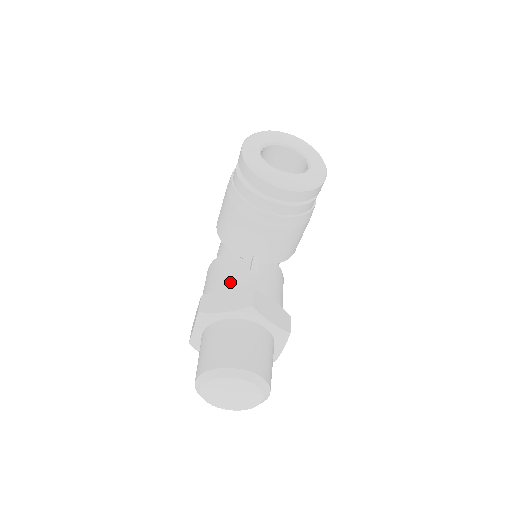
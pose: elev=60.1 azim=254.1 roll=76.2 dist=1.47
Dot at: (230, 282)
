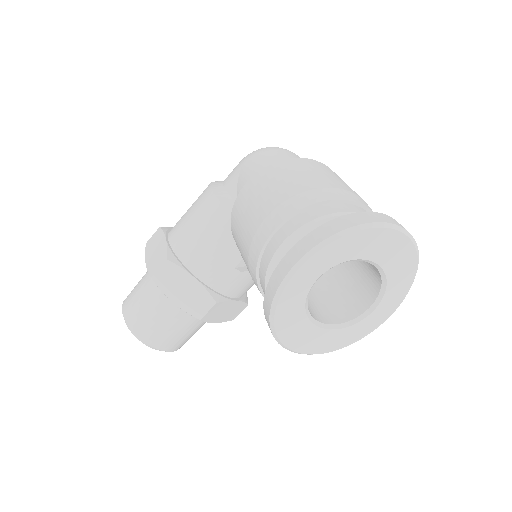
Dot at: (205, 267)
